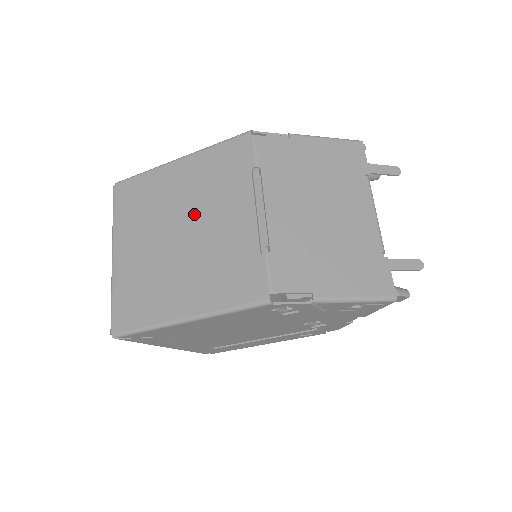
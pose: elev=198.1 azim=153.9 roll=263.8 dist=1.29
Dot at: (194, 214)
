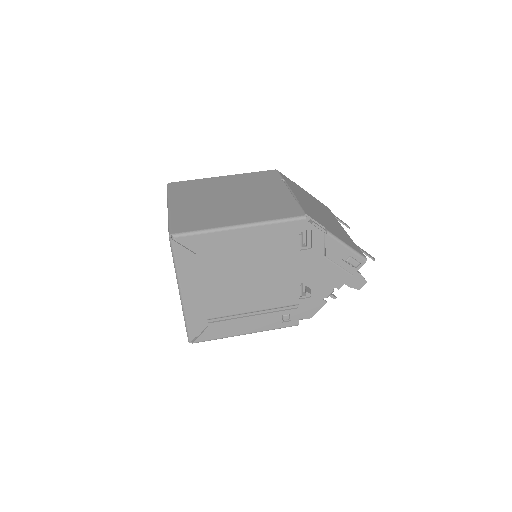
Dot at: (240, 191)
